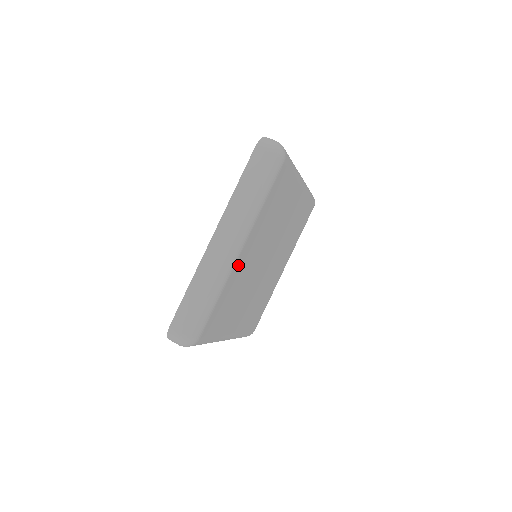
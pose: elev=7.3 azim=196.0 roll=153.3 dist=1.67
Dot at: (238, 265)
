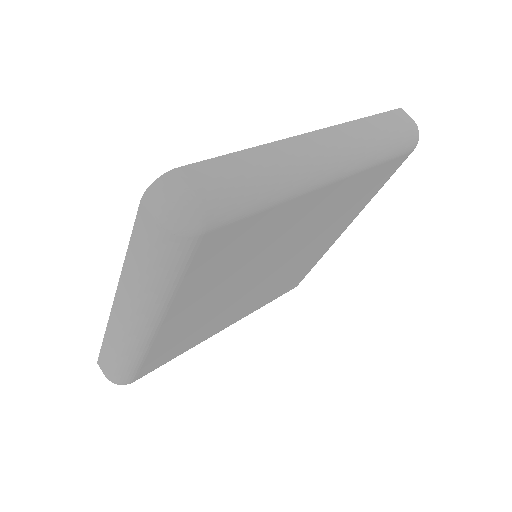
Dot at: (167, 330)
